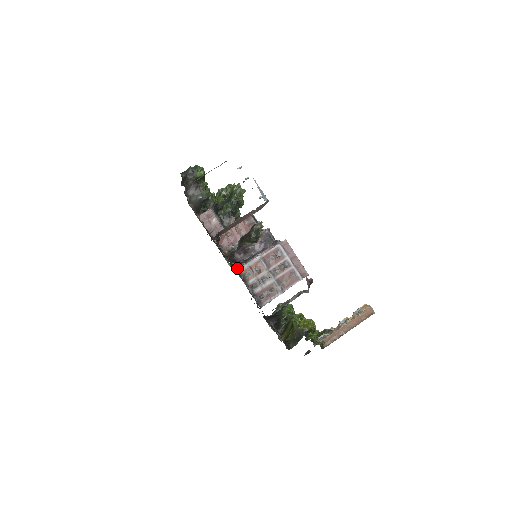
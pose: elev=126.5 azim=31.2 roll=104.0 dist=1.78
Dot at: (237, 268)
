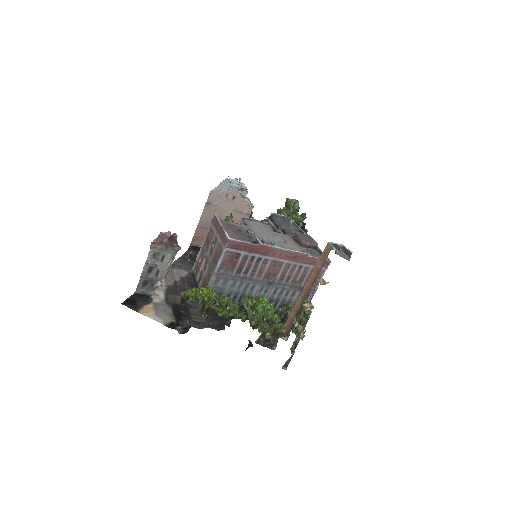
Dot at: occluded
